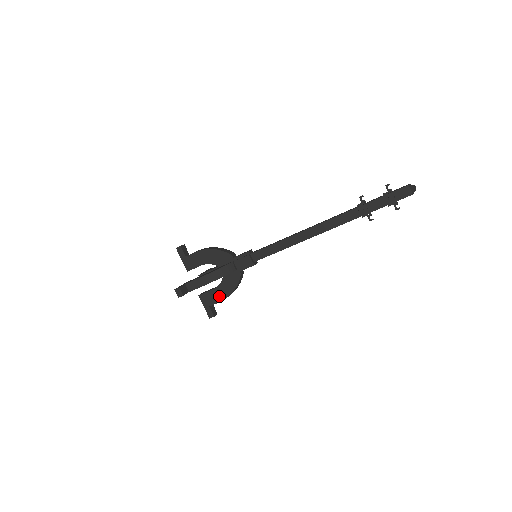
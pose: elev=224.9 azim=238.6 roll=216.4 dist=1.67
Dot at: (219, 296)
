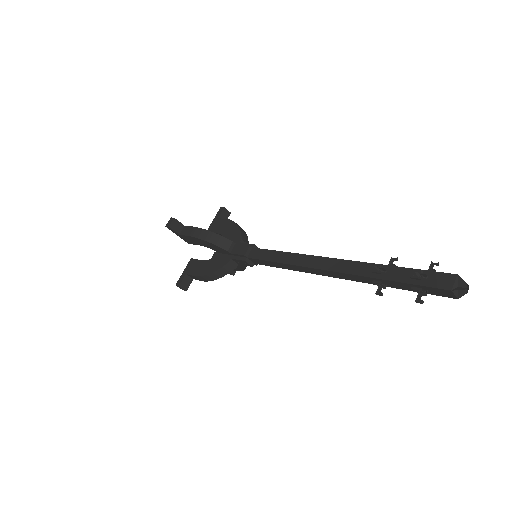
Dot at: occluded
